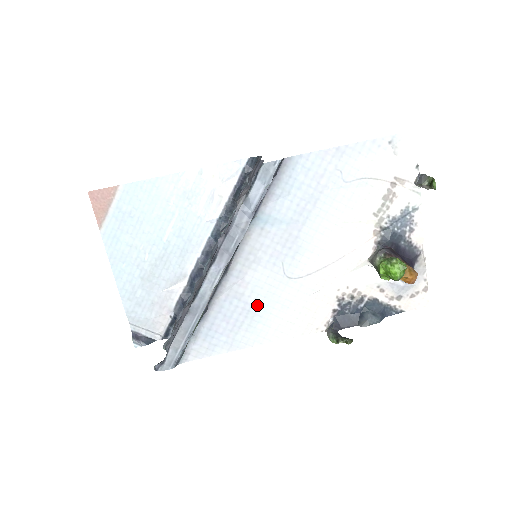
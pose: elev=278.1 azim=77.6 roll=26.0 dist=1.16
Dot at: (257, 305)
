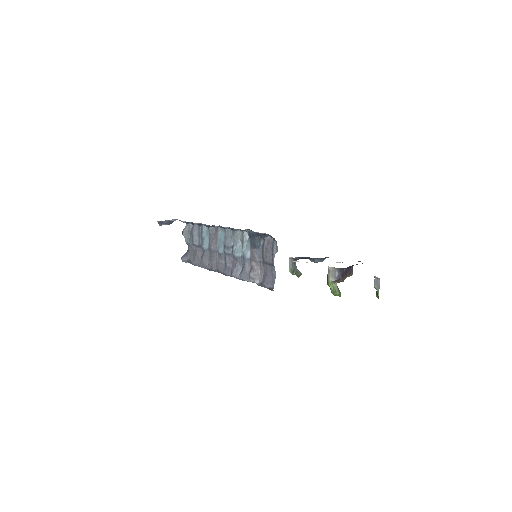
Dot at: occluded
